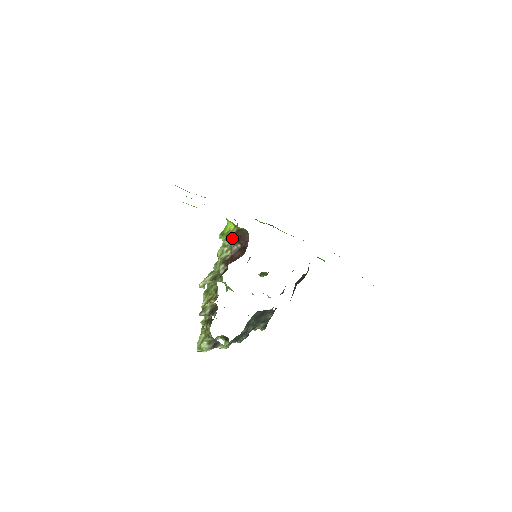
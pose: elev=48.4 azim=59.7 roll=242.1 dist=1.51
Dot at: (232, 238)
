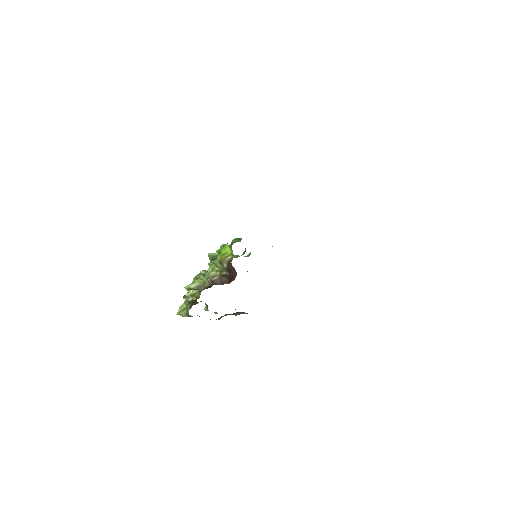
Dot at: (224, 264)
